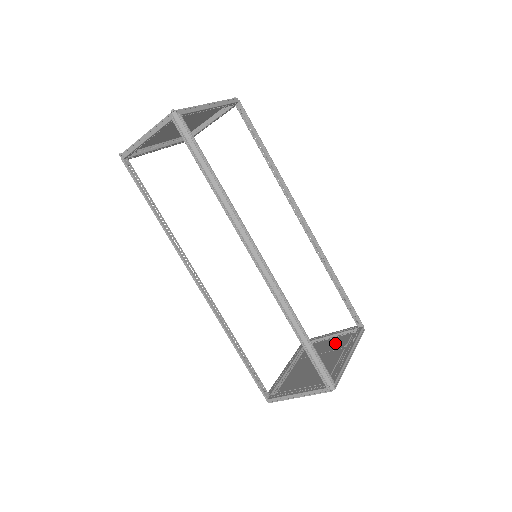
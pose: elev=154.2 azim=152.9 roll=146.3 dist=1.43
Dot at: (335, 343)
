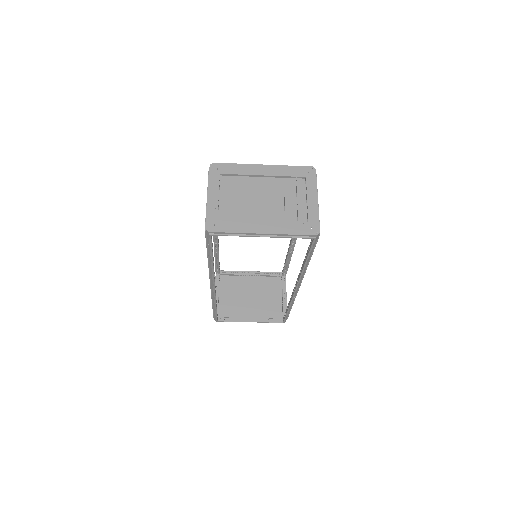
Dot at: (293, 191)
